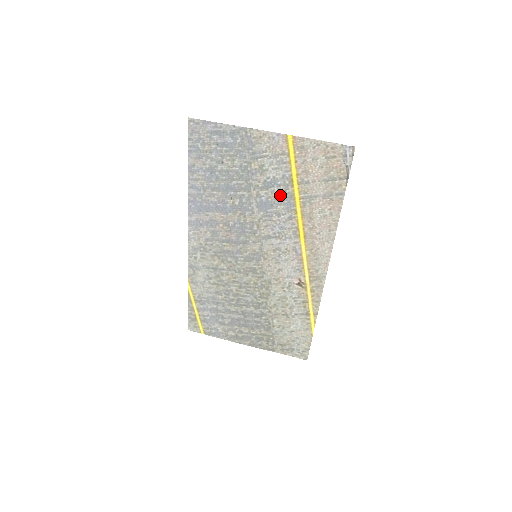
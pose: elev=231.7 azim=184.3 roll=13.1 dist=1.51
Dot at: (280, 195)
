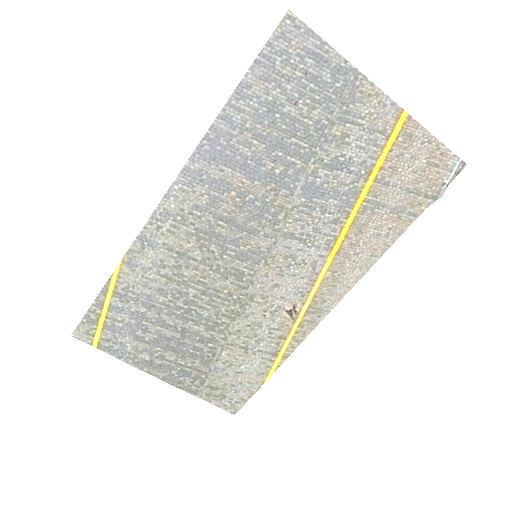
Dot at: (343, 185)
